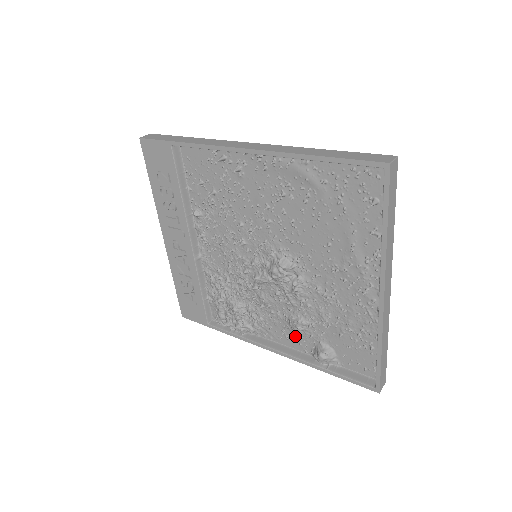
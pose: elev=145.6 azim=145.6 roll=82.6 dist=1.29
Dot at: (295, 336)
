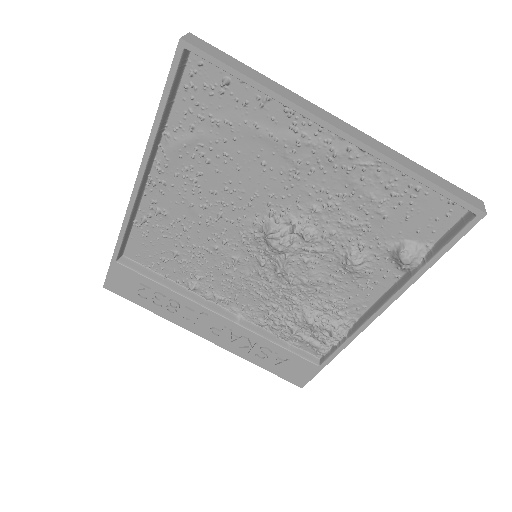
Dot at: (371, 276)
